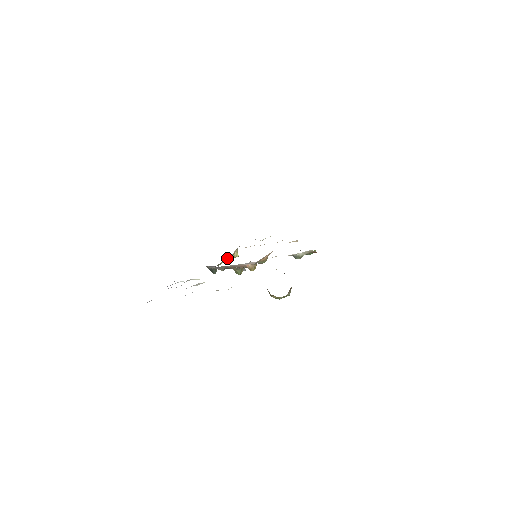
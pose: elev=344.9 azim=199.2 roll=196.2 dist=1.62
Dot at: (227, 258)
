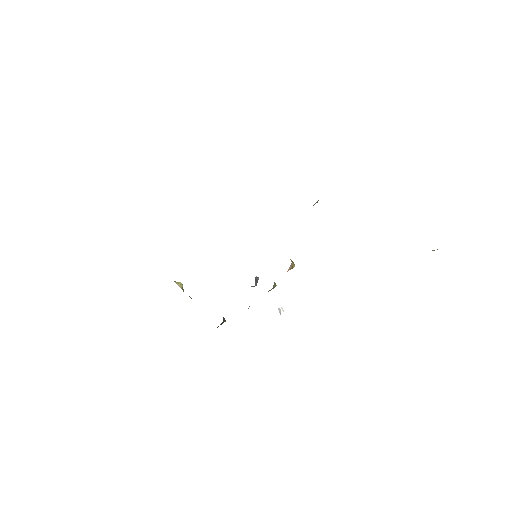
Dot at: occluded
